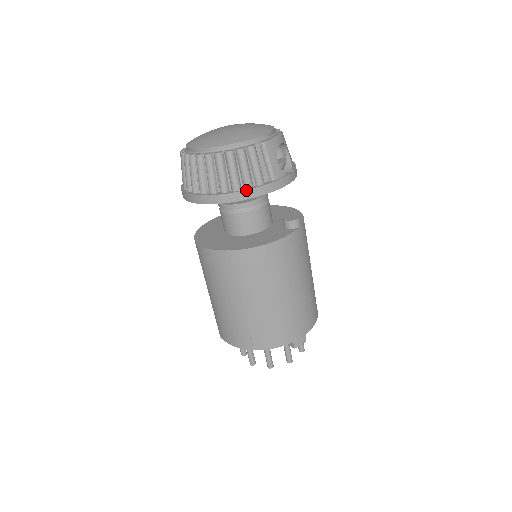
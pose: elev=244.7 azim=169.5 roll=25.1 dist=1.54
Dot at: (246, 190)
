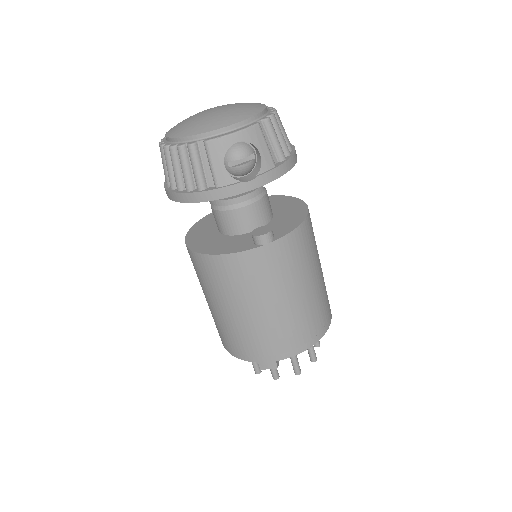
Dot at: (183, 193)
